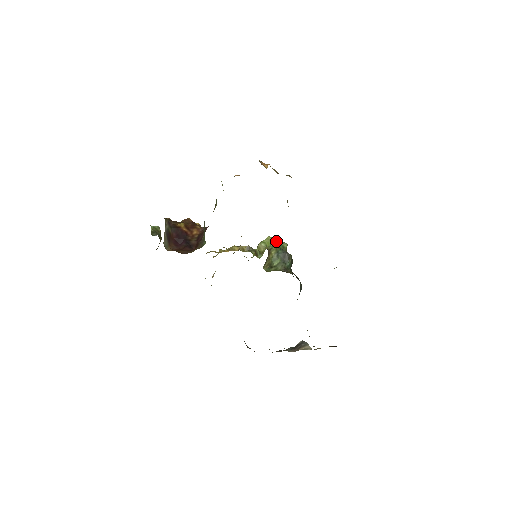
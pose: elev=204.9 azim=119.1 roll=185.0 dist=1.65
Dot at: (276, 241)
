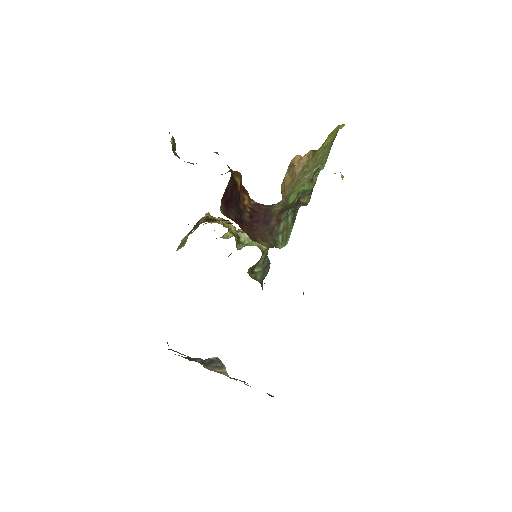
Dot at: occluded
